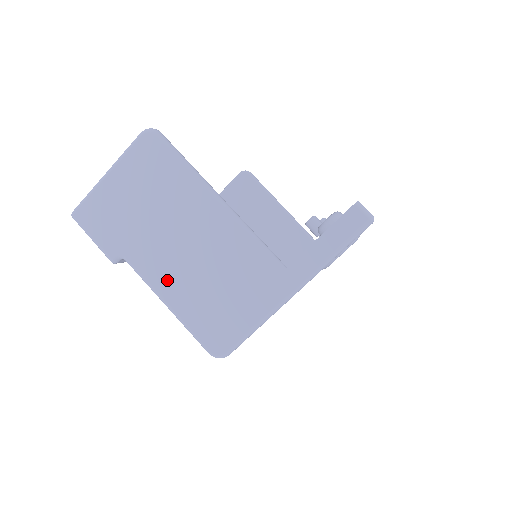
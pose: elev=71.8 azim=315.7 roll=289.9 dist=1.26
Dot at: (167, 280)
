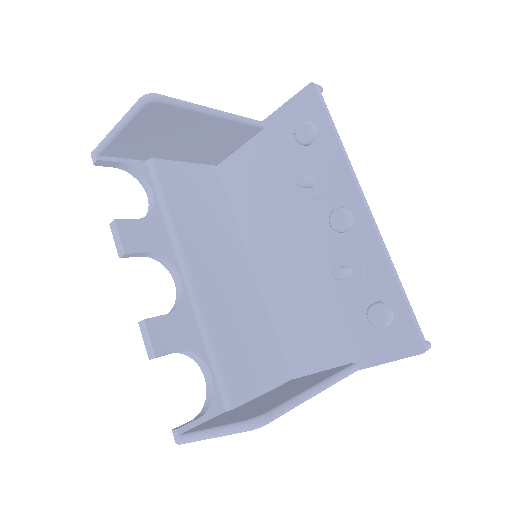
Dot at: occluded
